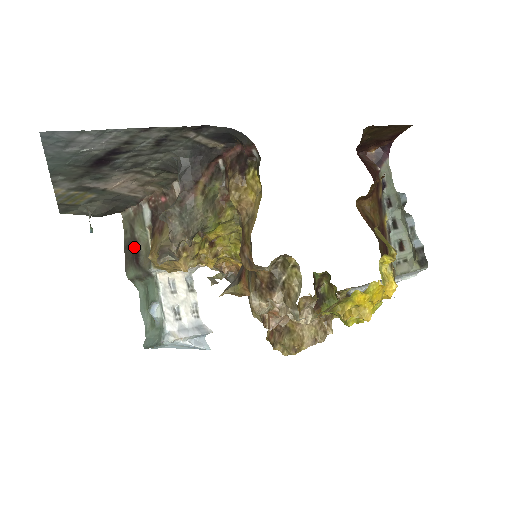
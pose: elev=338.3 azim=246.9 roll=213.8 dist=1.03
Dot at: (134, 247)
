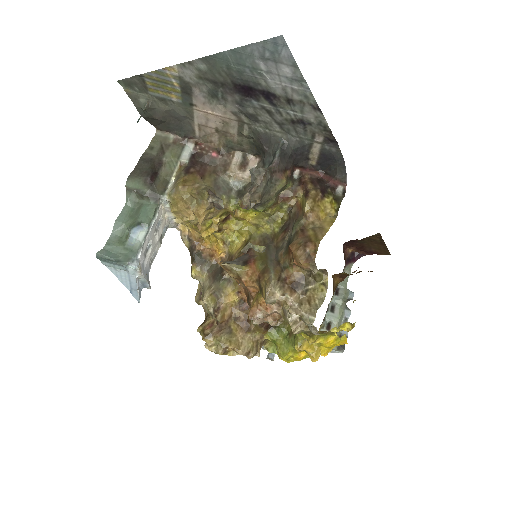
Dot at: (155, 166)
